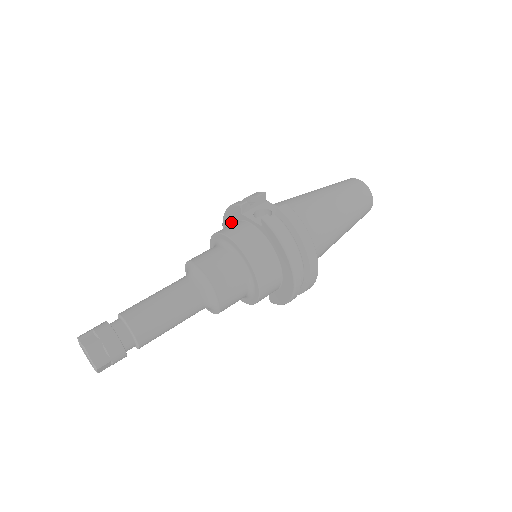
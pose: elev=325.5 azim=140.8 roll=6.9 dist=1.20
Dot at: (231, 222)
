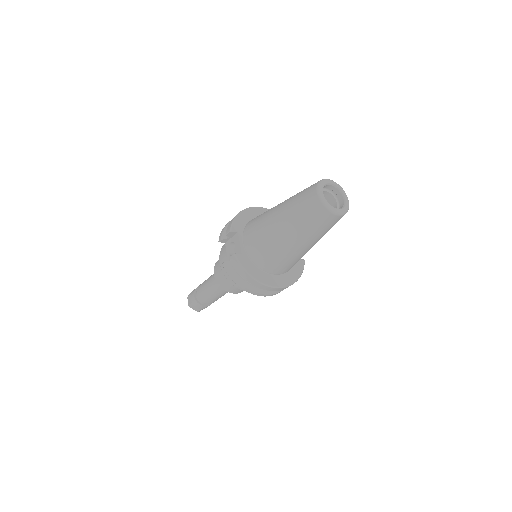
Dot at: occluded
